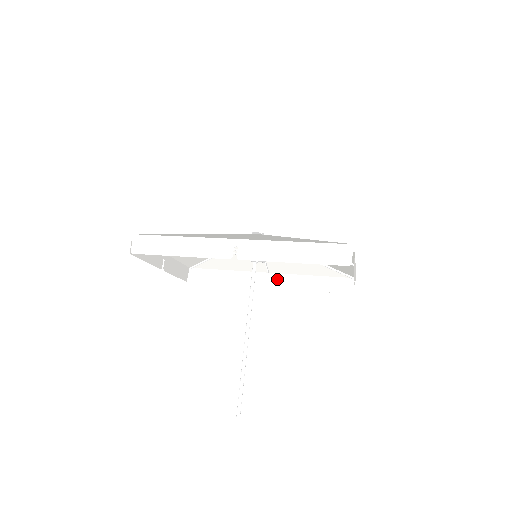
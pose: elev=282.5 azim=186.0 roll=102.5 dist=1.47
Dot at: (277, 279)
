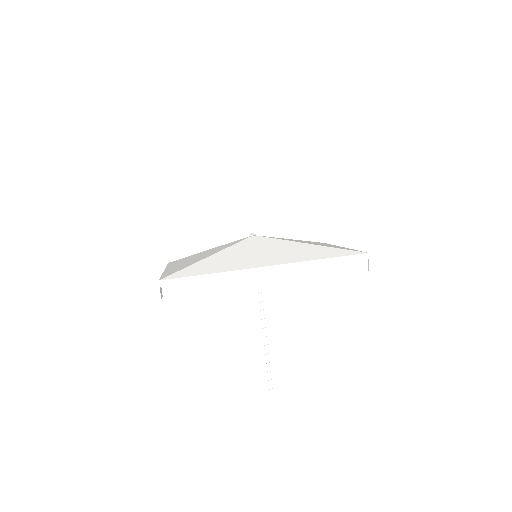
Dot at: occluded
